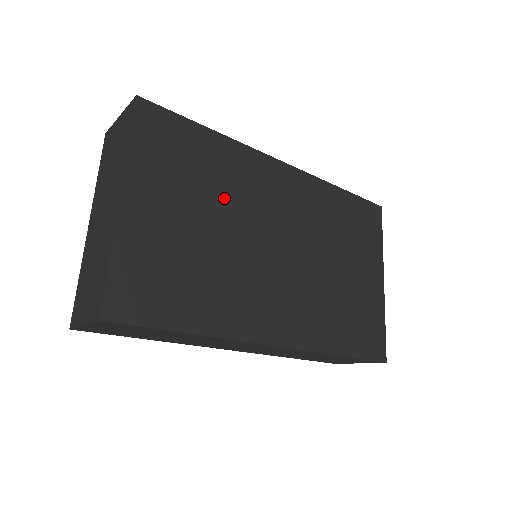
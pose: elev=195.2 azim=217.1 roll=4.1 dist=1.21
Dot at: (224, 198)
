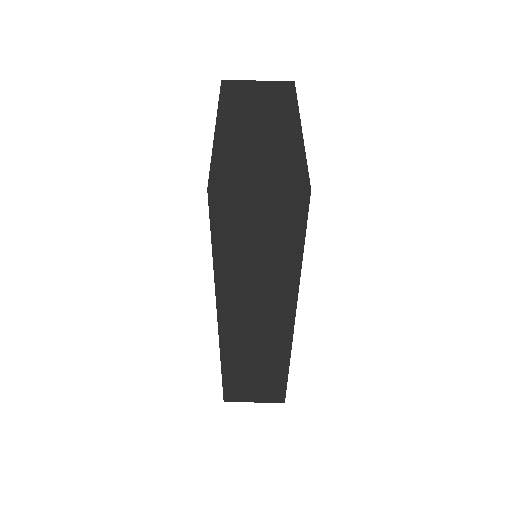
Dot at: occluded
